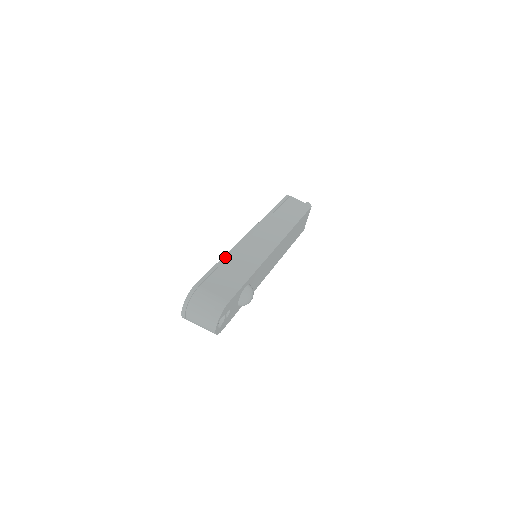
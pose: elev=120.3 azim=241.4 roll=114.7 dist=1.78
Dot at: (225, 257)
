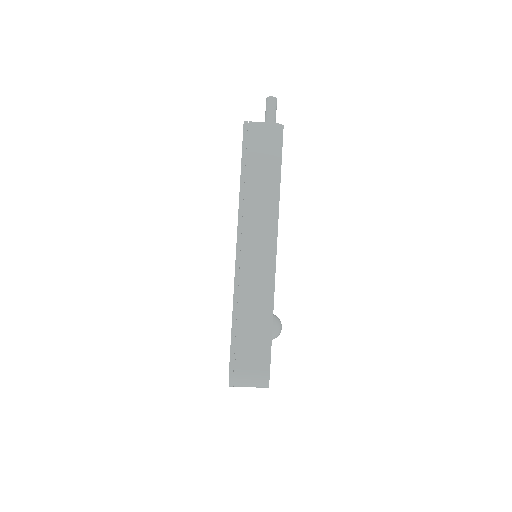
Dot at: (234, 309)
